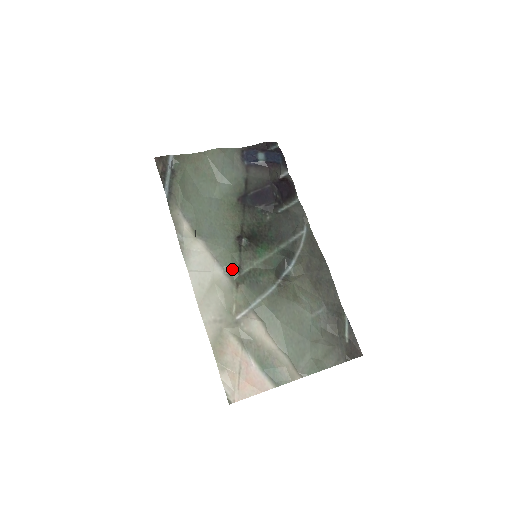
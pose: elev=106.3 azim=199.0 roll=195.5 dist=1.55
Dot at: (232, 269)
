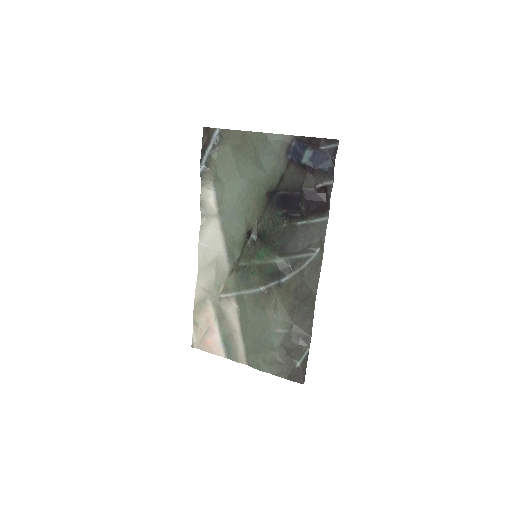
Dot at: (233, 256)
